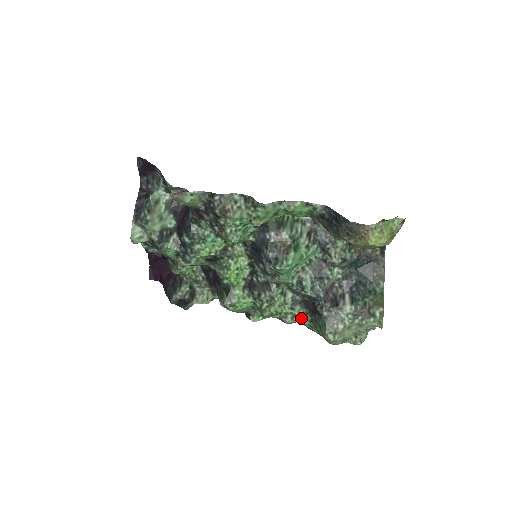
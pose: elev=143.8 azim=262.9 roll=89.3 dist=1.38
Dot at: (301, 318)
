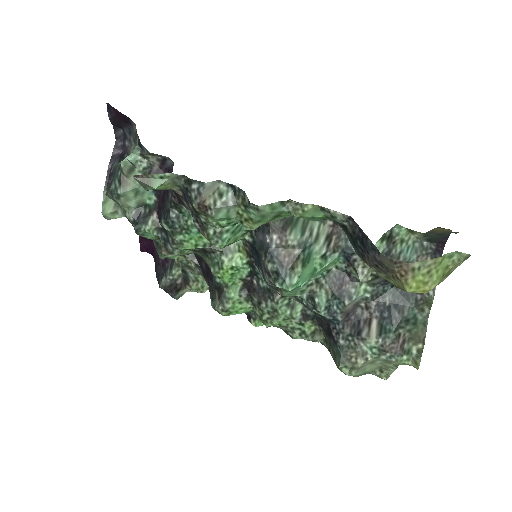
Dot at: (312, 336)
